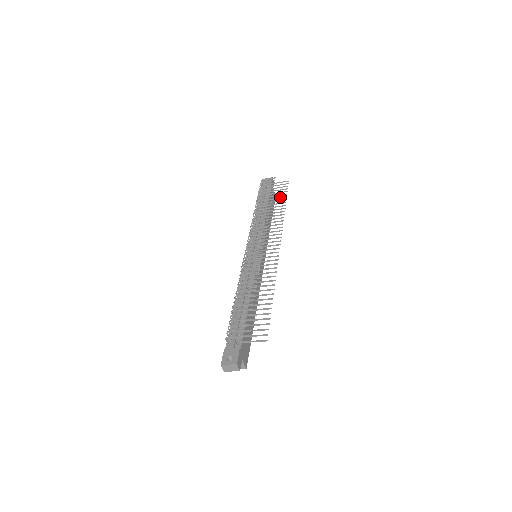
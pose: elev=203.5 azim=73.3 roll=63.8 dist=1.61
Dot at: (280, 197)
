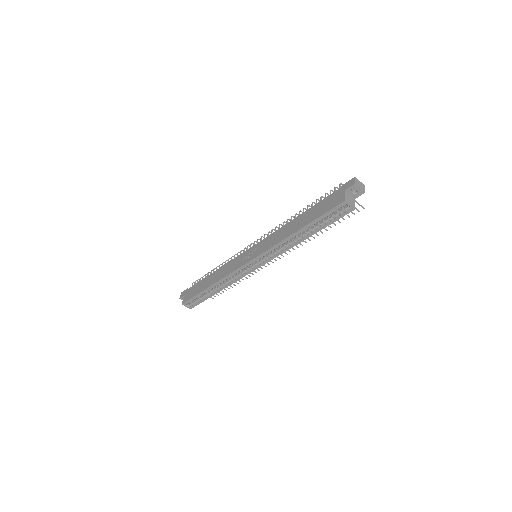
Dot at: occluded
